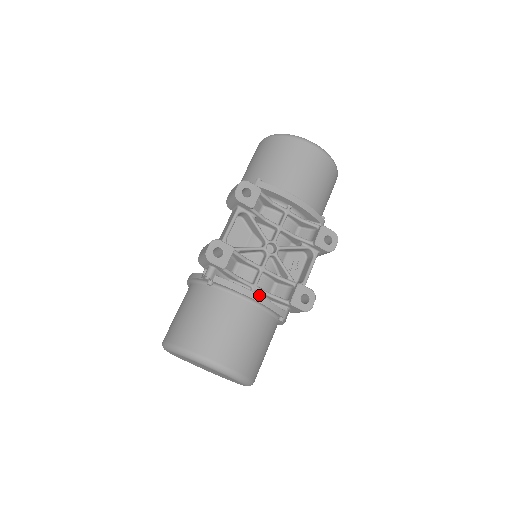
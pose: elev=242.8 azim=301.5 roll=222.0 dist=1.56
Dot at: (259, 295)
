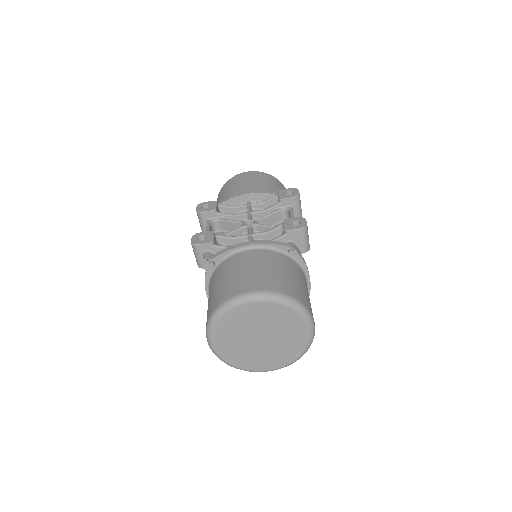
Dot at: (253, 241)
